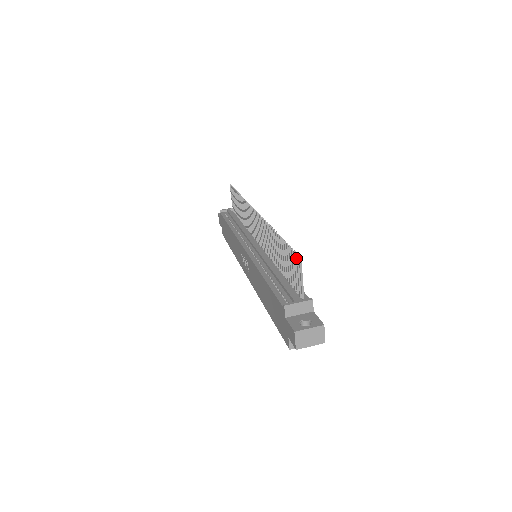
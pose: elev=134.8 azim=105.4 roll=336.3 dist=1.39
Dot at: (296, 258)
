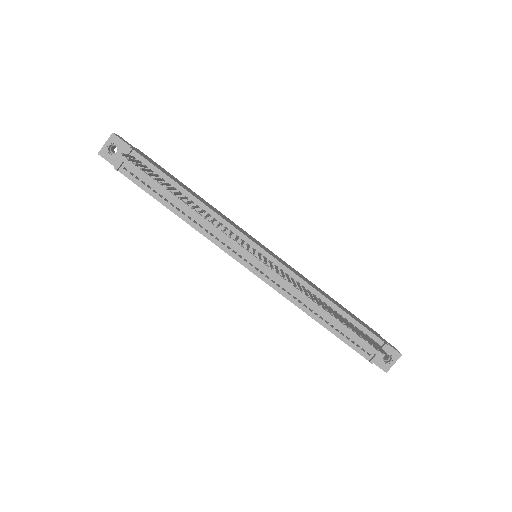
Dot at: occluded
